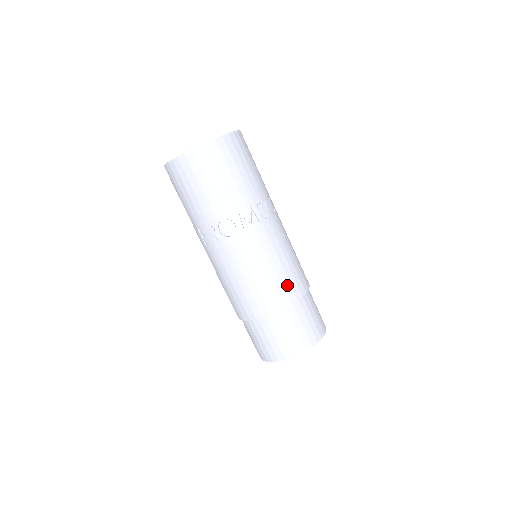
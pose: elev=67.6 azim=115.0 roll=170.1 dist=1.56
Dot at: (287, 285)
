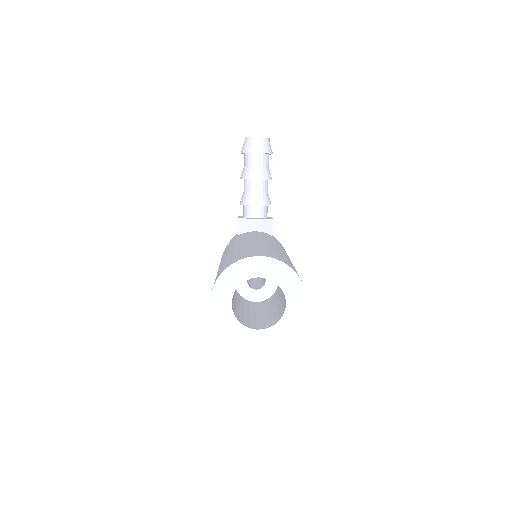
Dot at: occluded
